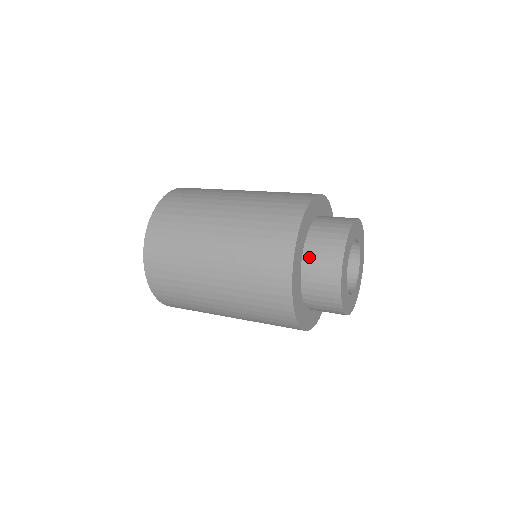
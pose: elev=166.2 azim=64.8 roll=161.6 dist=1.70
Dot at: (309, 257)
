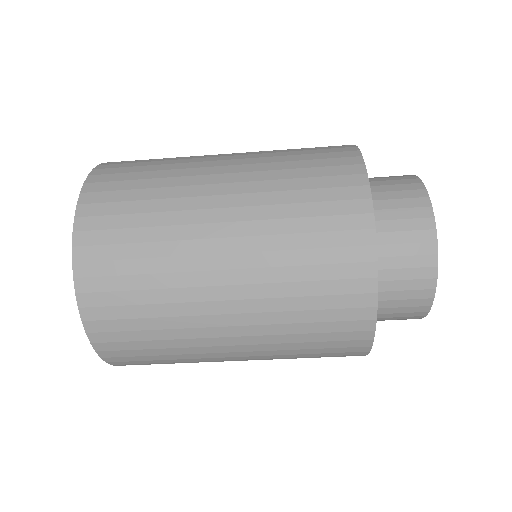
Dot at: occluded
